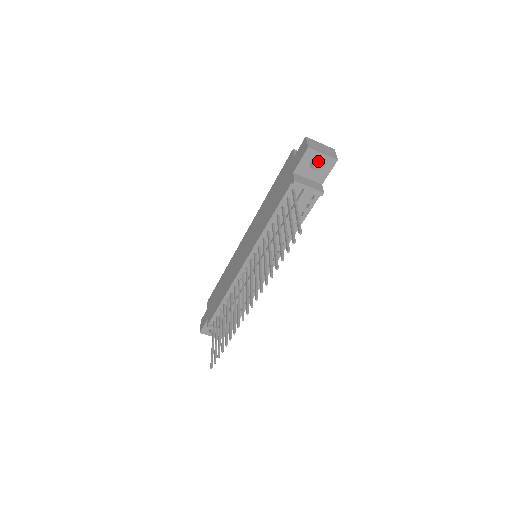
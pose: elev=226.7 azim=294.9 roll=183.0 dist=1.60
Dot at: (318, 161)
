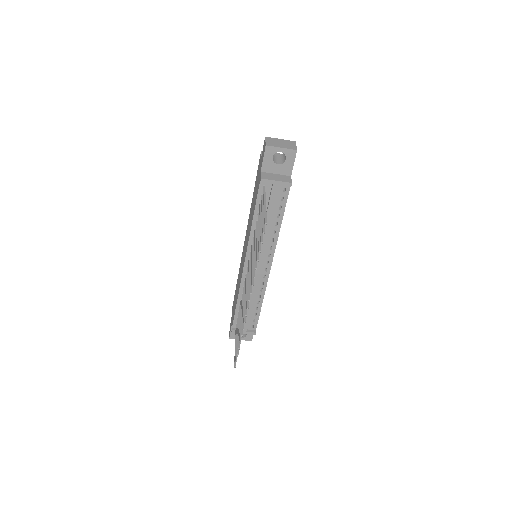
Dot at: (283, 156)
